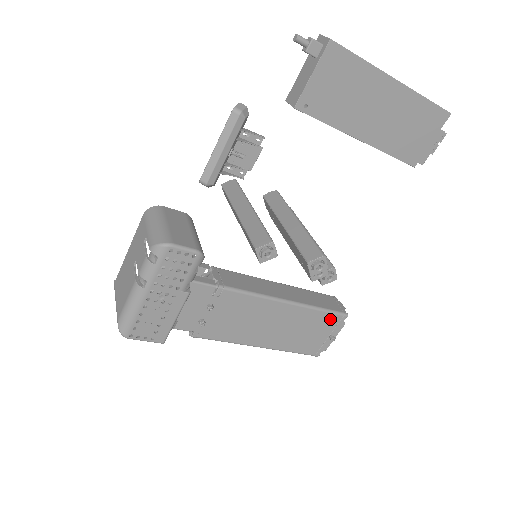
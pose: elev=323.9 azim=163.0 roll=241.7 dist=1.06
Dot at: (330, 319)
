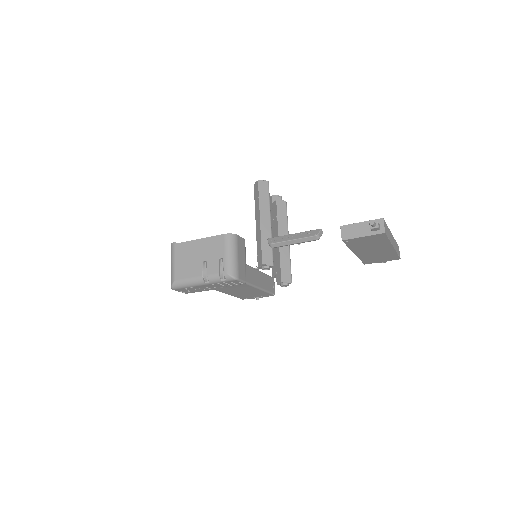
Dot at: (265, 294)
